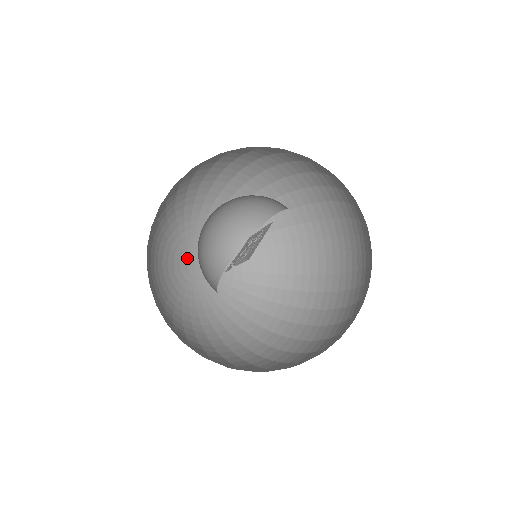
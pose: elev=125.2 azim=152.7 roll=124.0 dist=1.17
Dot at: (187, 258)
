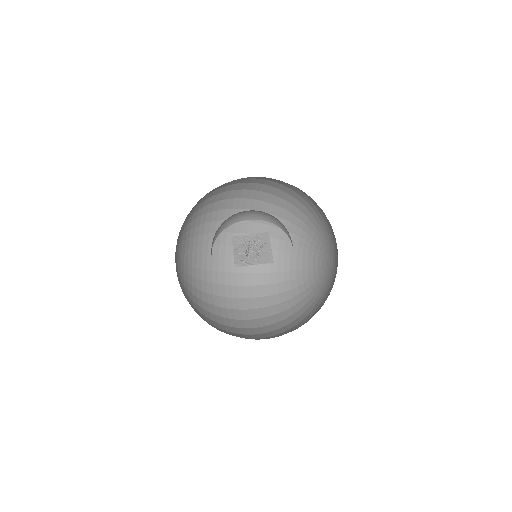
Dot at: occluded
